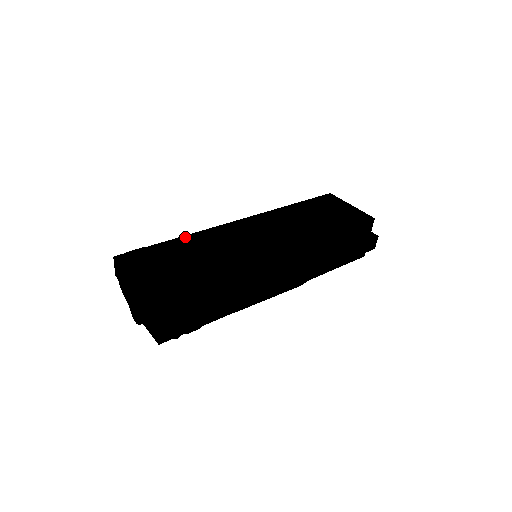
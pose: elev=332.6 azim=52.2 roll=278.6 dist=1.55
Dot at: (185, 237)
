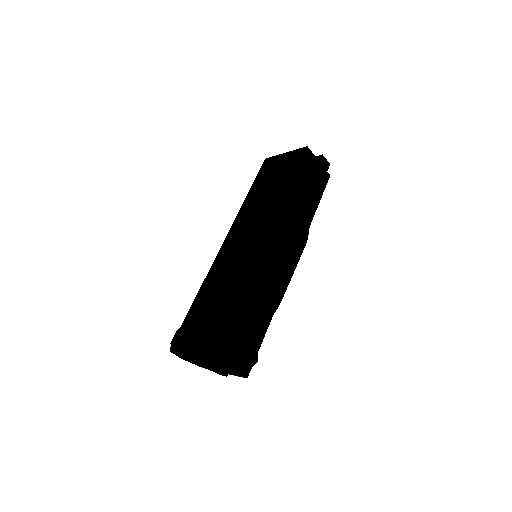
Dot at: (198, 295)
